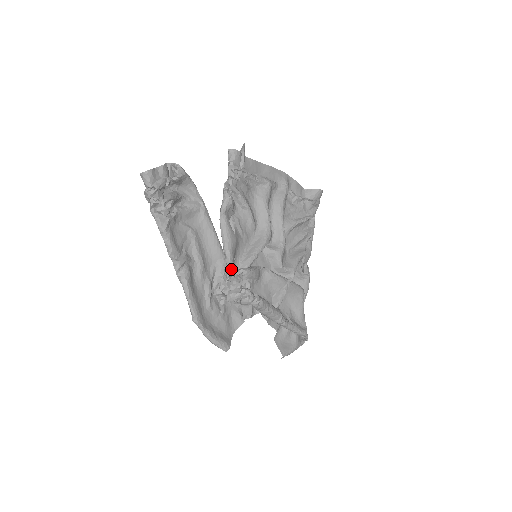
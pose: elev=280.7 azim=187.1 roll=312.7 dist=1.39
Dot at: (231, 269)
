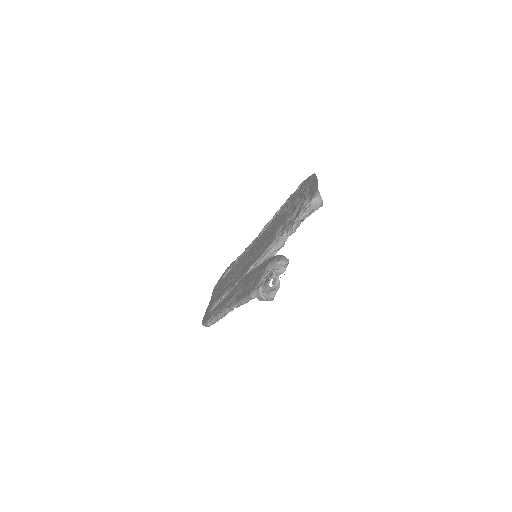
Dot at: occluded
